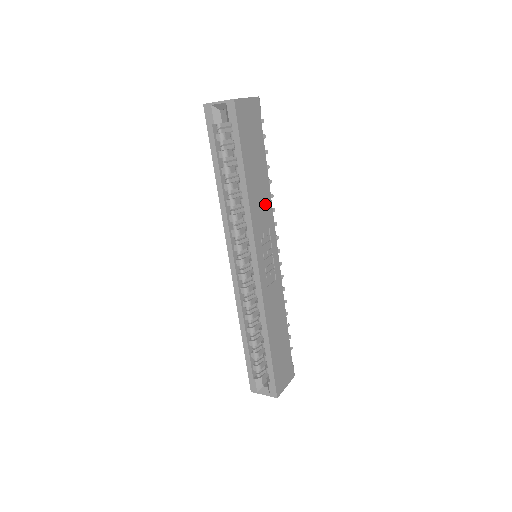
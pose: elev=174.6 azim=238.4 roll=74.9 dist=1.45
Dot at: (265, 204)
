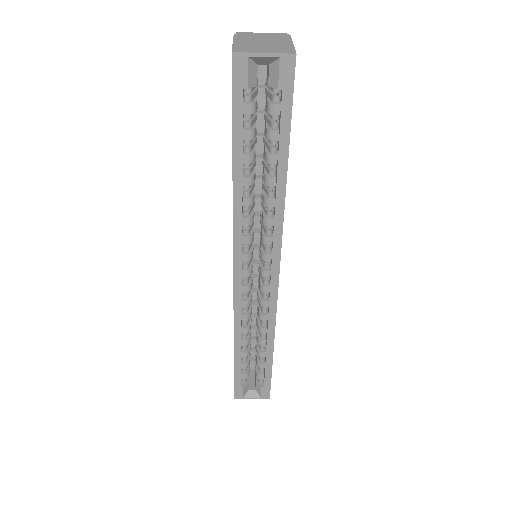
Dot at: occluded
